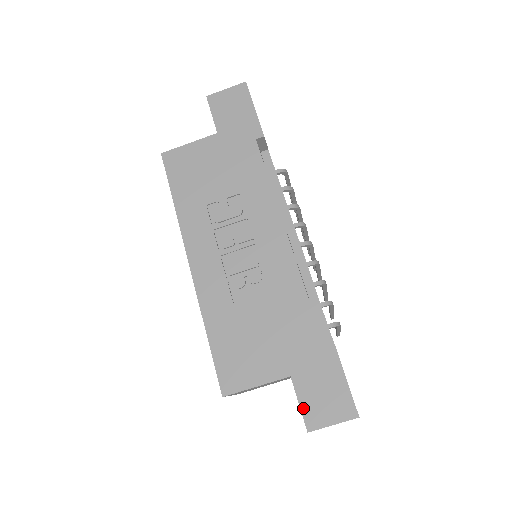
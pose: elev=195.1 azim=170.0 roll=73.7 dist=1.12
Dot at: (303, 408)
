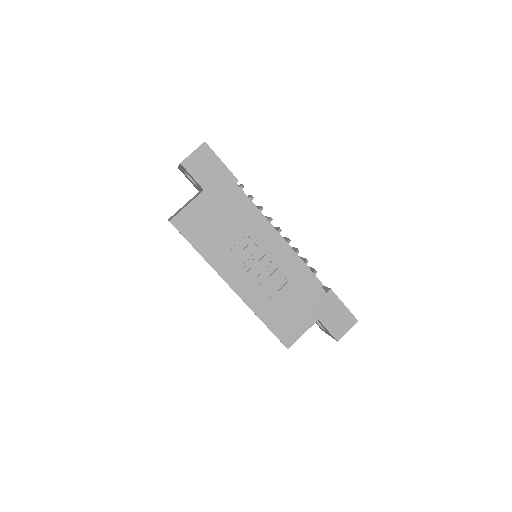
Dot at: (331, 332)
